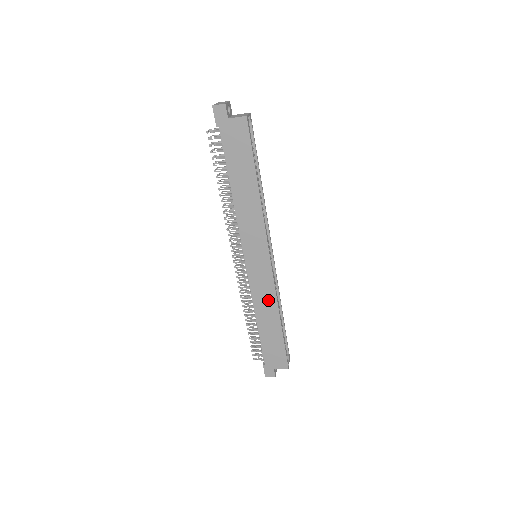
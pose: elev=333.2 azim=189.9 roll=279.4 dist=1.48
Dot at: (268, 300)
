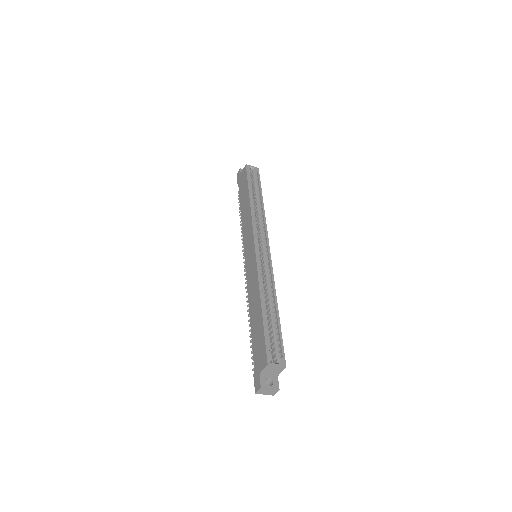
Dot at: (255, 286)
